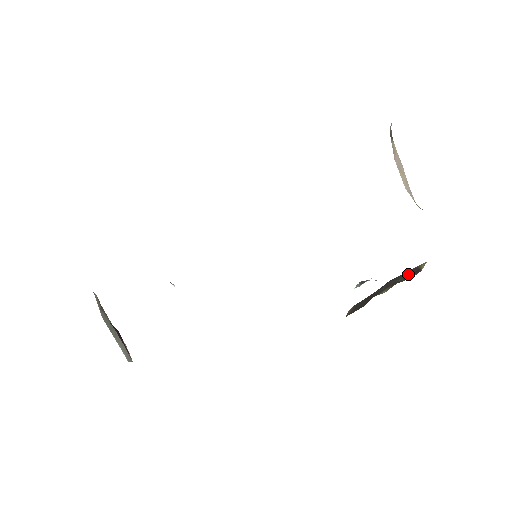
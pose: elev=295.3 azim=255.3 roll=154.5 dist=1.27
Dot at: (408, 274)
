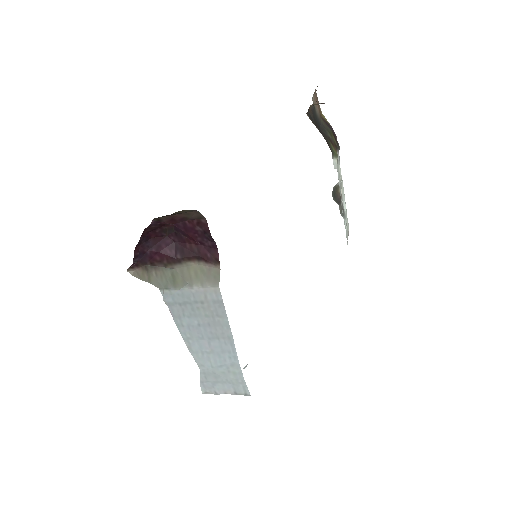
Dot at: (326, 127)
